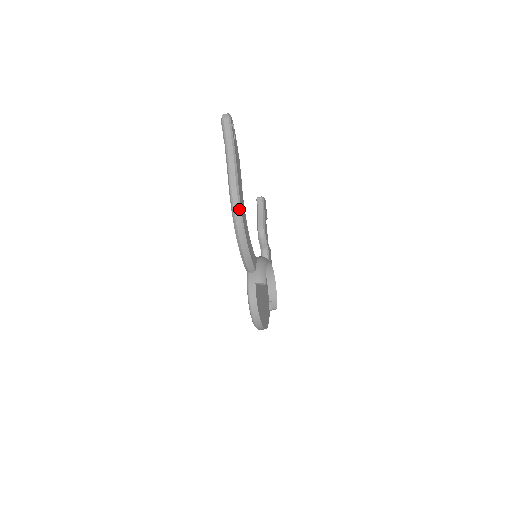
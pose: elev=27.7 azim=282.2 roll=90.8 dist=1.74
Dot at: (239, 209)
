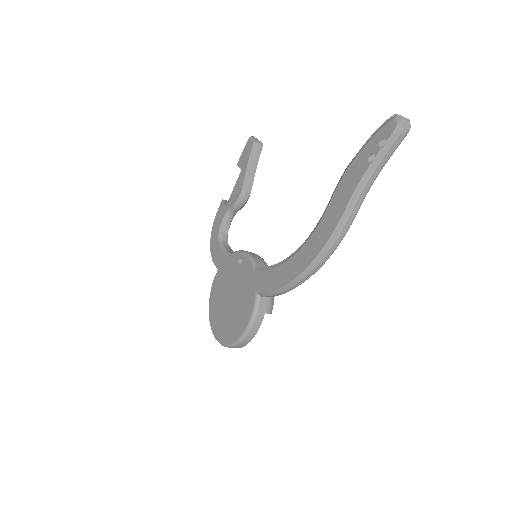
Dot at: occluded
